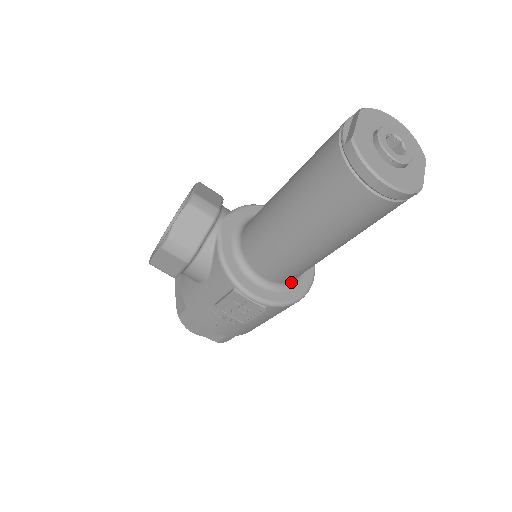
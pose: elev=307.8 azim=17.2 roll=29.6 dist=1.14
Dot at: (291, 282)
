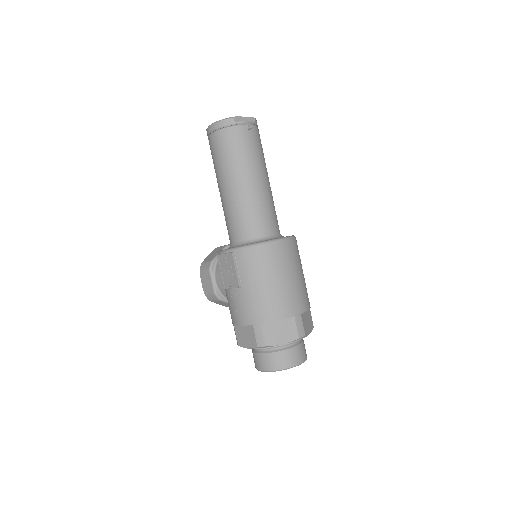
Dot at: (257, 240)
